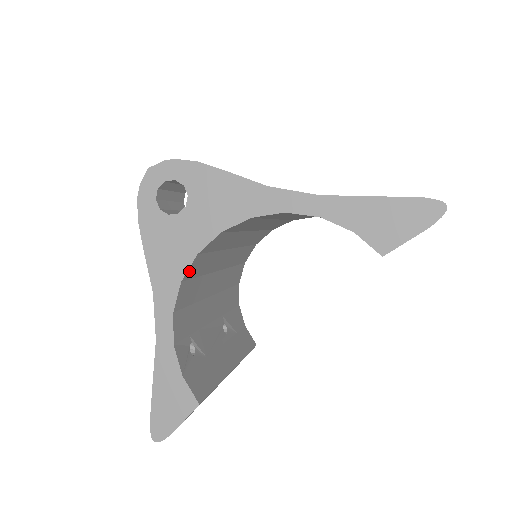
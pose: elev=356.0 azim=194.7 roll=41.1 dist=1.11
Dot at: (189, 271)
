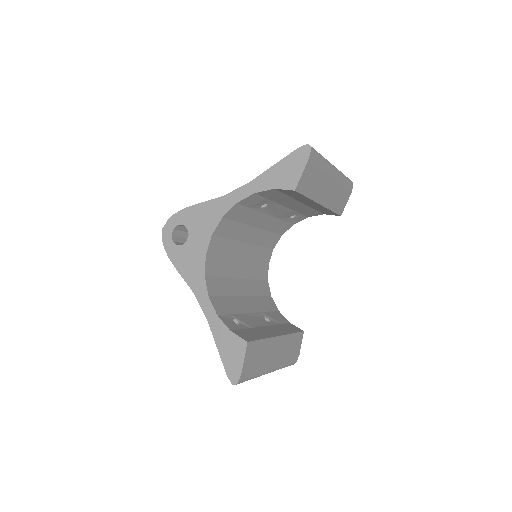
Dot at: (207, 269)
